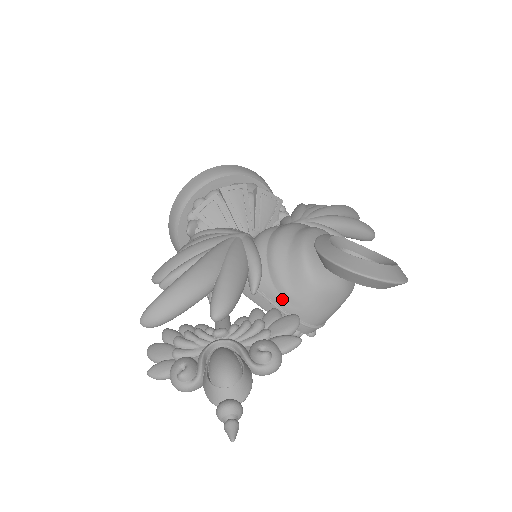
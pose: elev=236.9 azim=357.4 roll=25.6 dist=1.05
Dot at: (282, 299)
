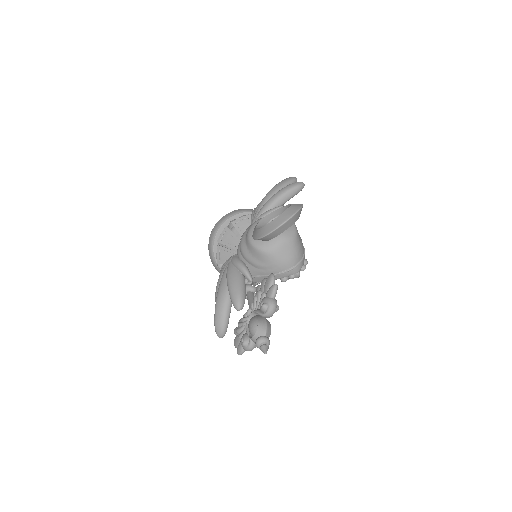
Dot at: (266, 271)
